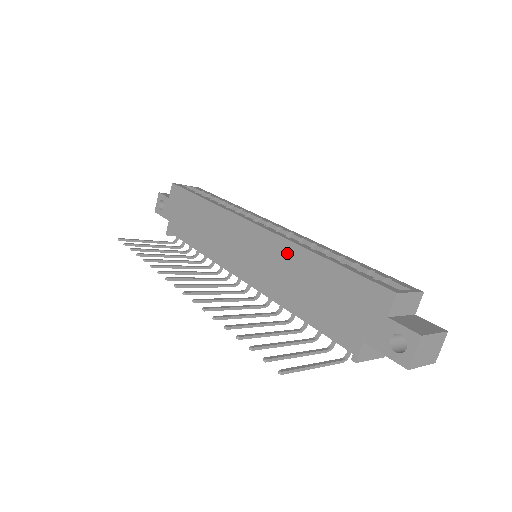
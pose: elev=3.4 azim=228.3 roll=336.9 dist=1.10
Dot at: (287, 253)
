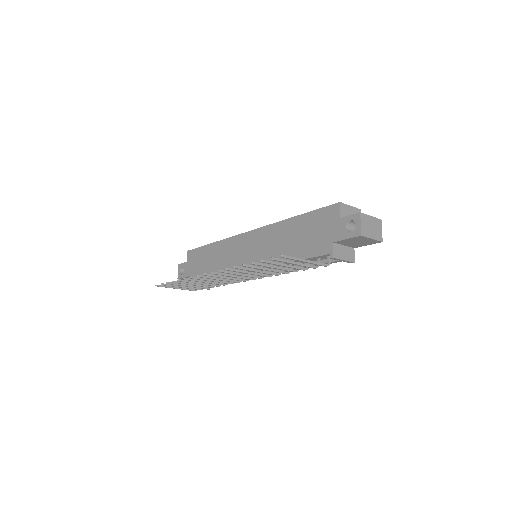
Dot at: (274, 231)
